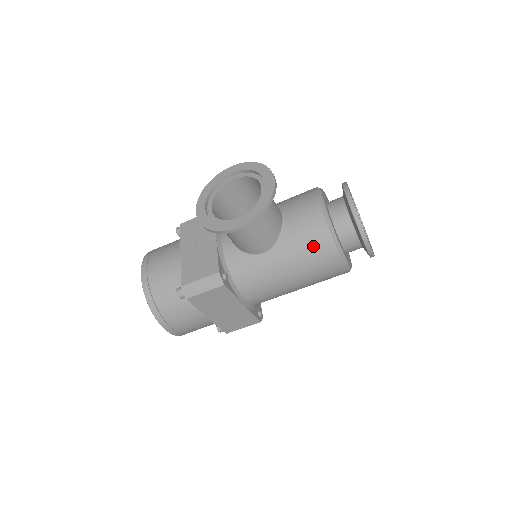
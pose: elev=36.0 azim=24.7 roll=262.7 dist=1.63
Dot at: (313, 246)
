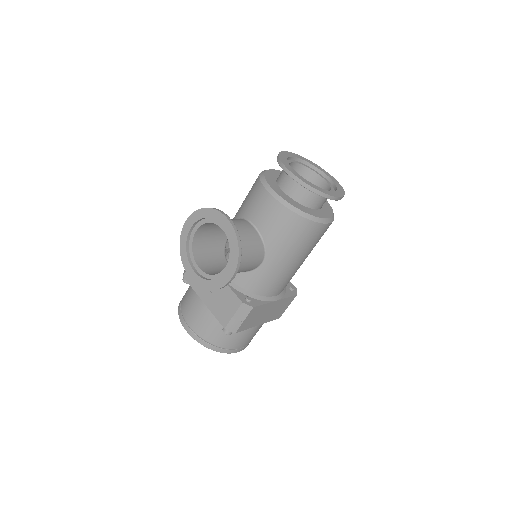
Dot at: (294, 233)
